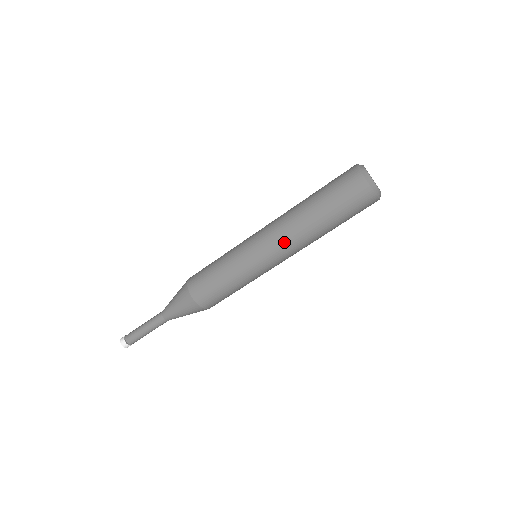
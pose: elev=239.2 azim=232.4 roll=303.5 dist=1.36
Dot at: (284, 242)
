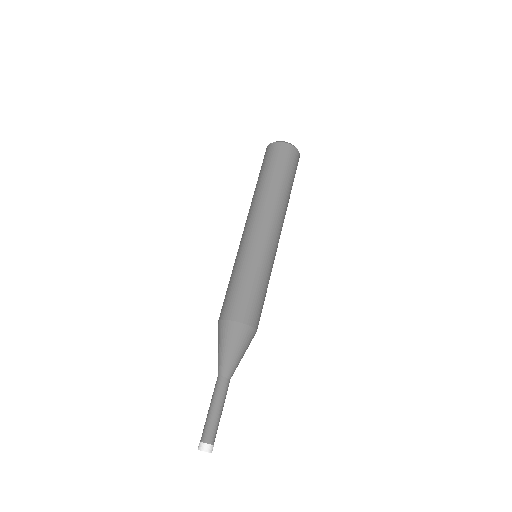
Dot at: (248, 218)
